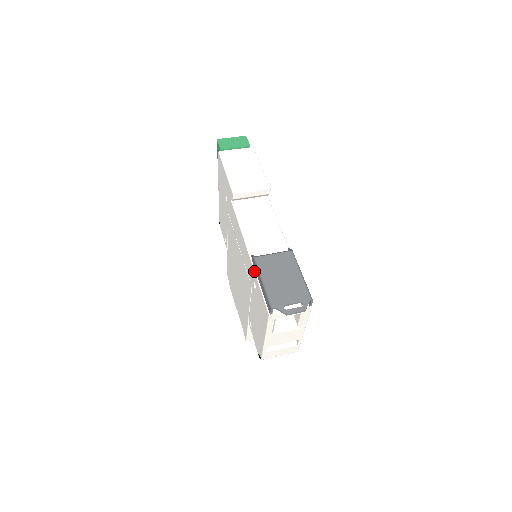
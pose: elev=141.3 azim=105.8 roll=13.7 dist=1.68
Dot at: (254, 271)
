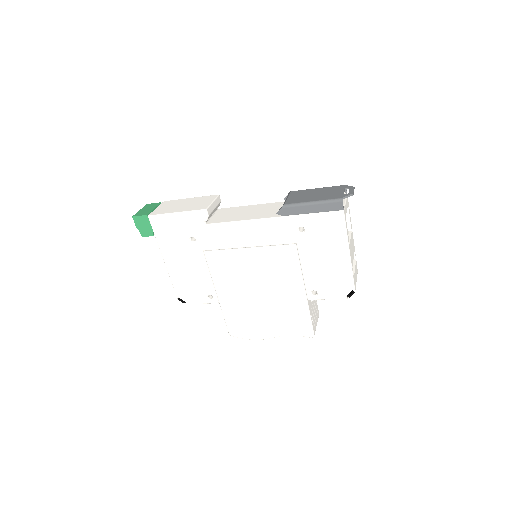
Dot at: (293, 216)
